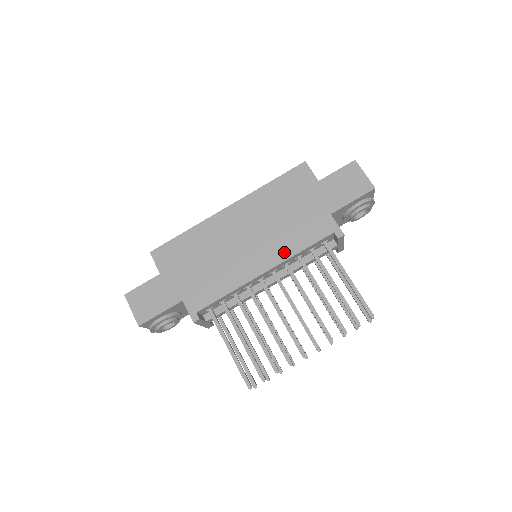
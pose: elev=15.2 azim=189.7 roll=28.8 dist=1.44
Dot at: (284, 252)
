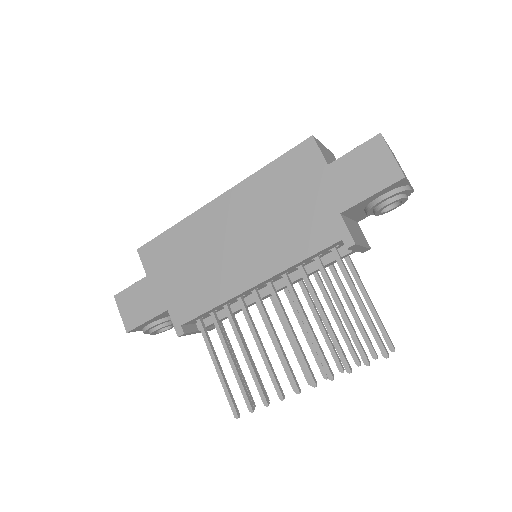
Dot at: (278, 262)
